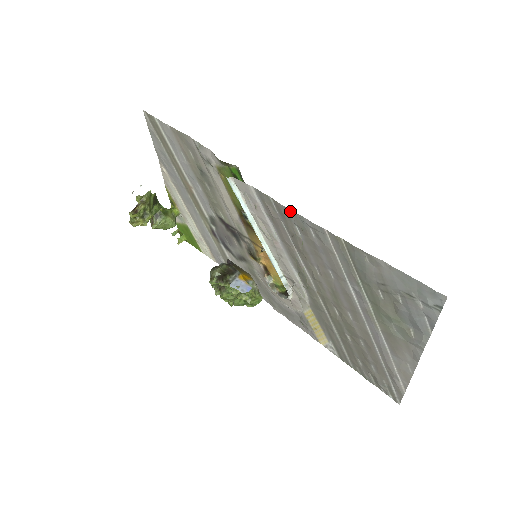
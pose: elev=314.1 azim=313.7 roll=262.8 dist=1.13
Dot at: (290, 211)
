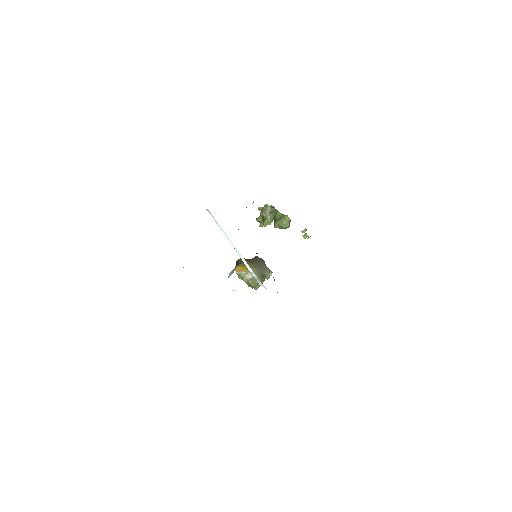
Dot at: occluded
